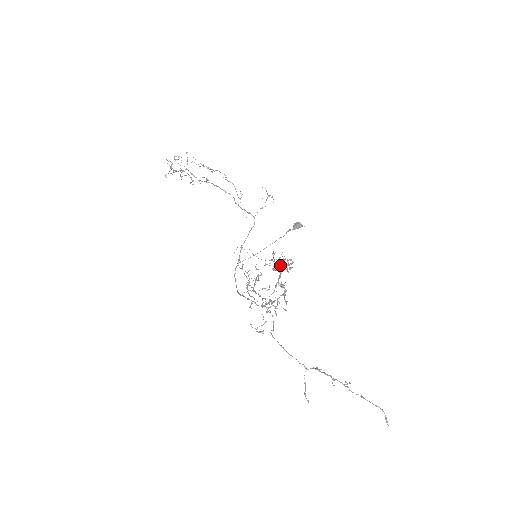
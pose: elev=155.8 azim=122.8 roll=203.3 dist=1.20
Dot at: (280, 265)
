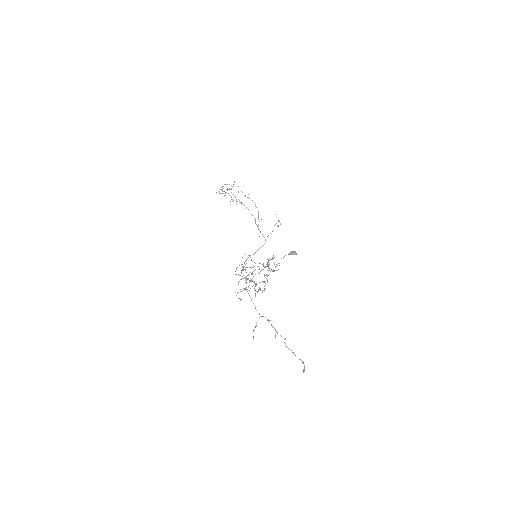
Dot at: (271, 269)
